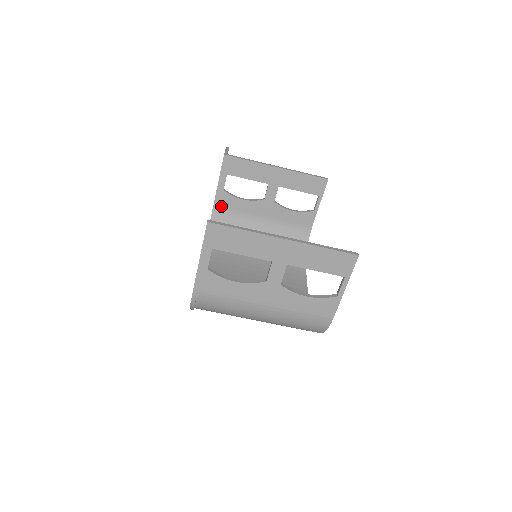
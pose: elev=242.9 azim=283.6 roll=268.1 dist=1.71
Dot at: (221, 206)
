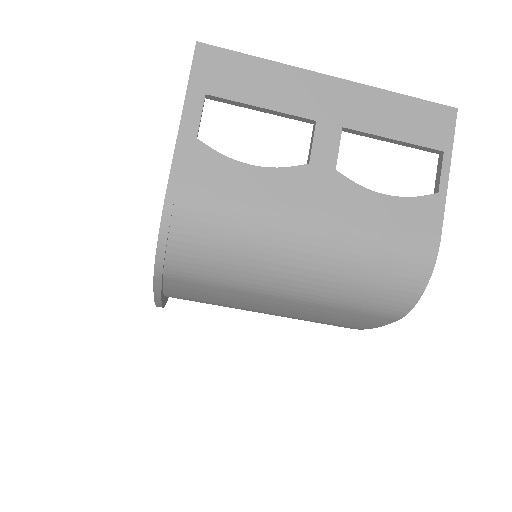
Dot at: occluded
